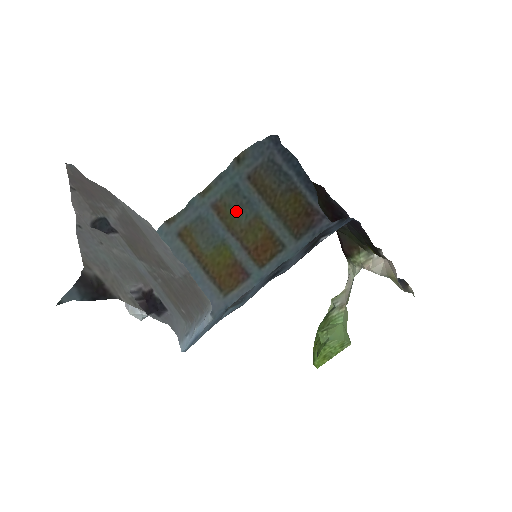
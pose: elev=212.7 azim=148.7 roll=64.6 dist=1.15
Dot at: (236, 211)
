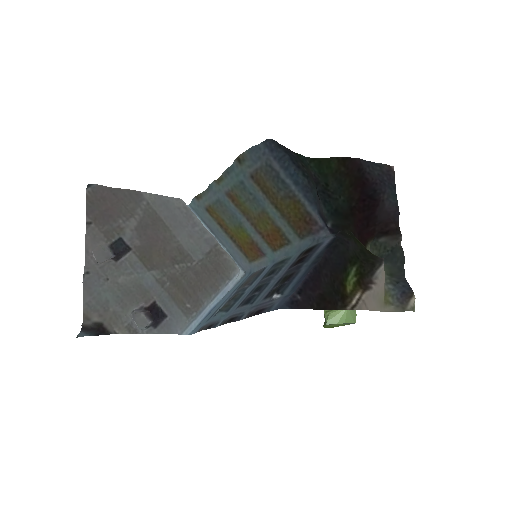
Dot at: (246, 203)
